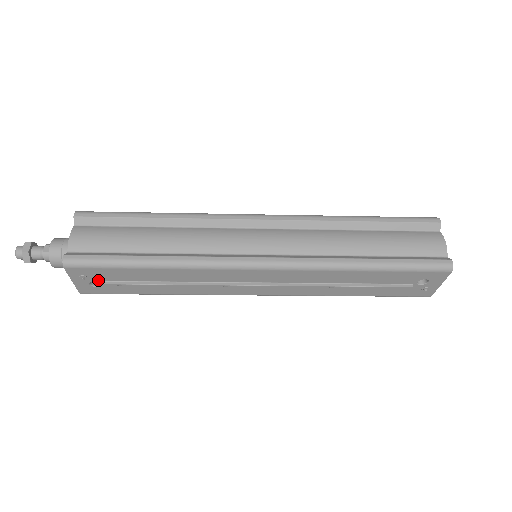
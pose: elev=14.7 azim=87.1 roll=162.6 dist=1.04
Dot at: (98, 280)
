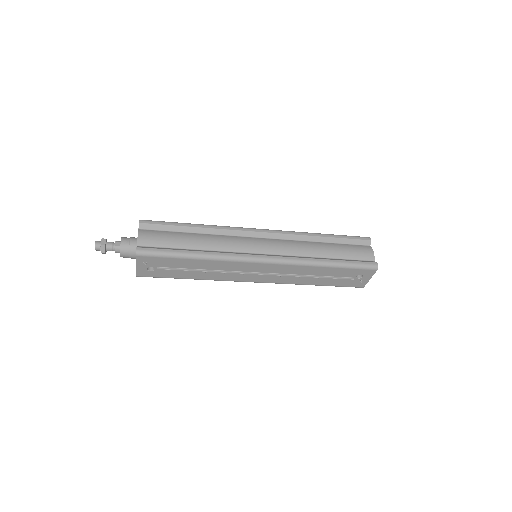
Dot at: (154, 266)
